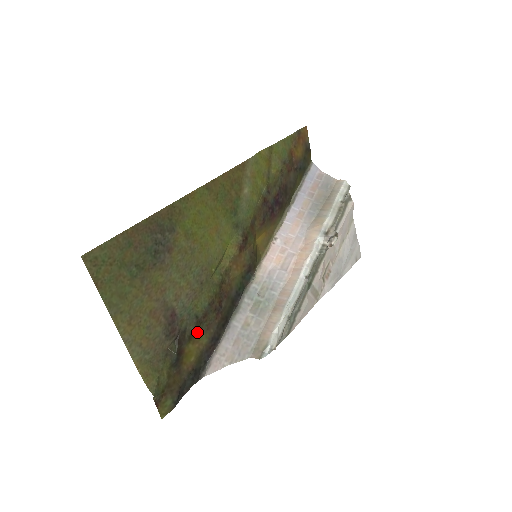
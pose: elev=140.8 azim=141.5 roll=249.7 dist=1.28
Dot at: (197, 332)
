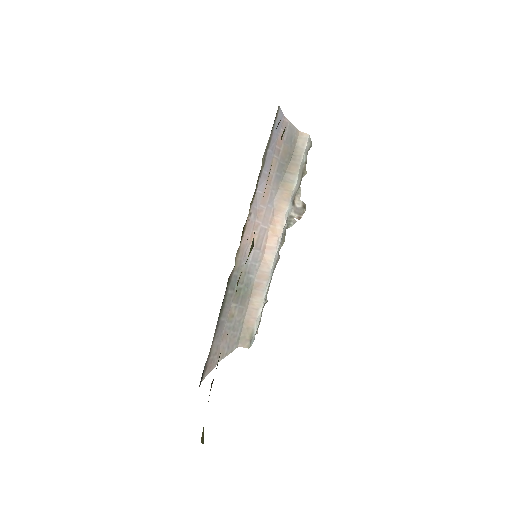
Dot at: occluded
